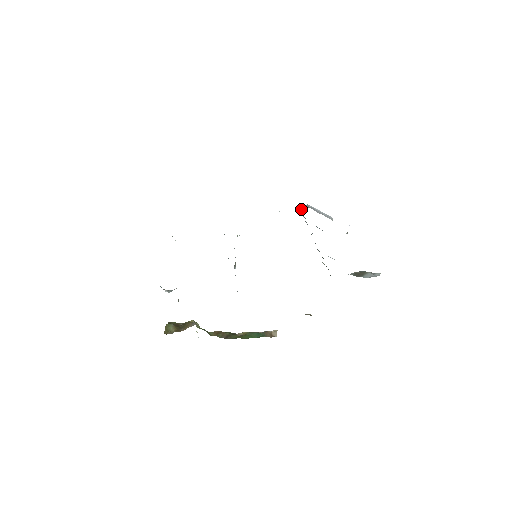
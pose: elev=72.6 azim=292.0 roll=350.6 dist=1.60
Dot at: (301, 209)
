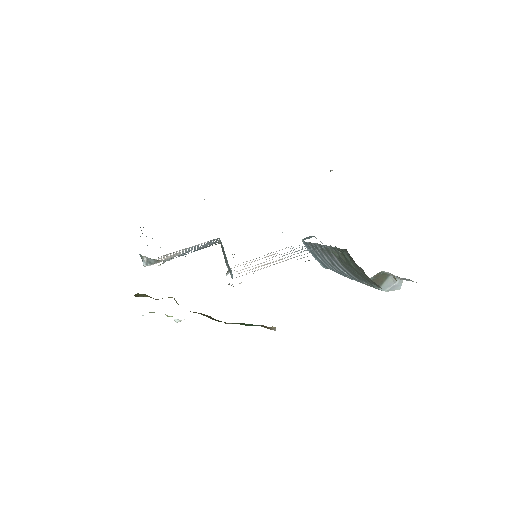
Dot at: (306, 238)
